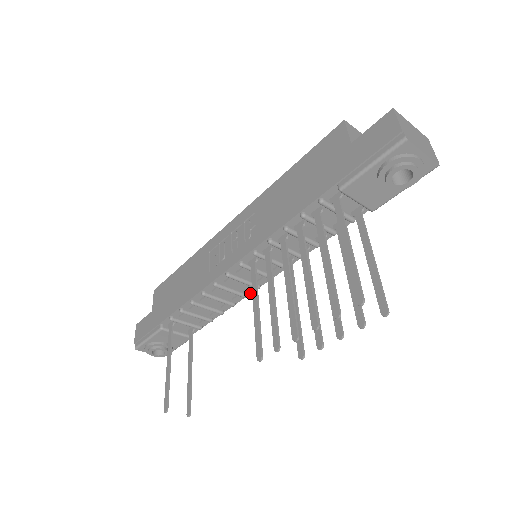
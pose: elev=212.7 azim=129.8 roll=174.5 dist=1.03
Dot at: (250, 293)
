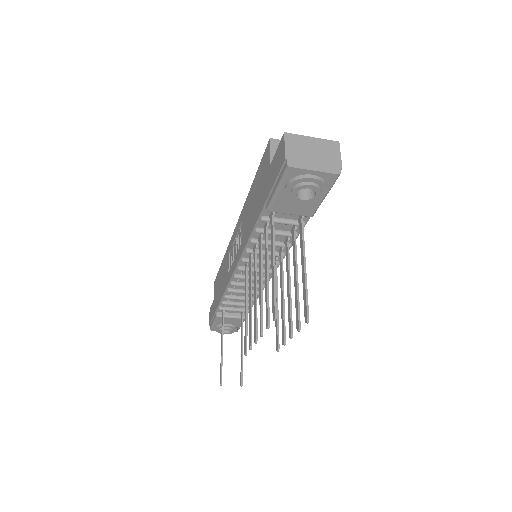
Dot at: occluded
